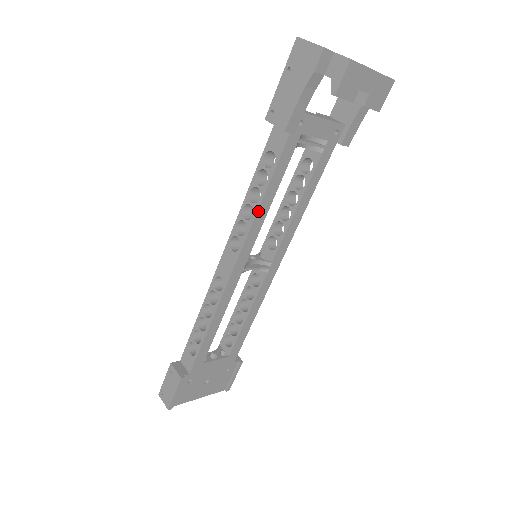
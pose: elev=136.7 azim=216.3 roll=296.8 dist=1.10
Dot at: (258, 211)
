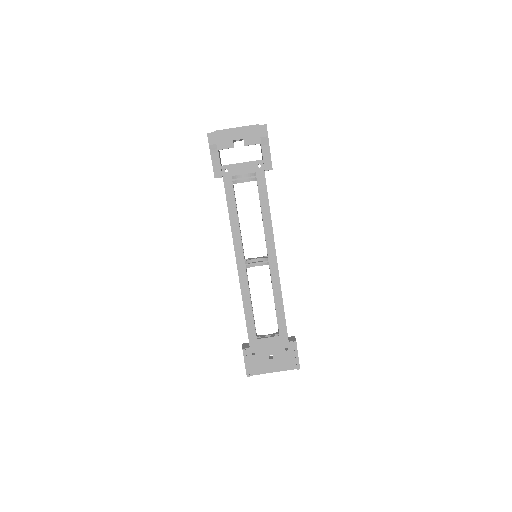
Dot at: (231, 226)
